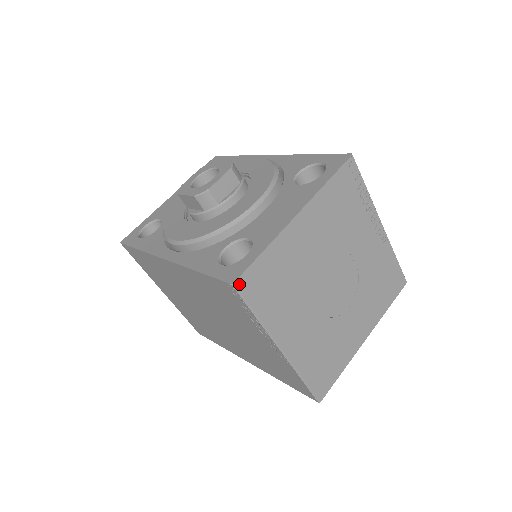
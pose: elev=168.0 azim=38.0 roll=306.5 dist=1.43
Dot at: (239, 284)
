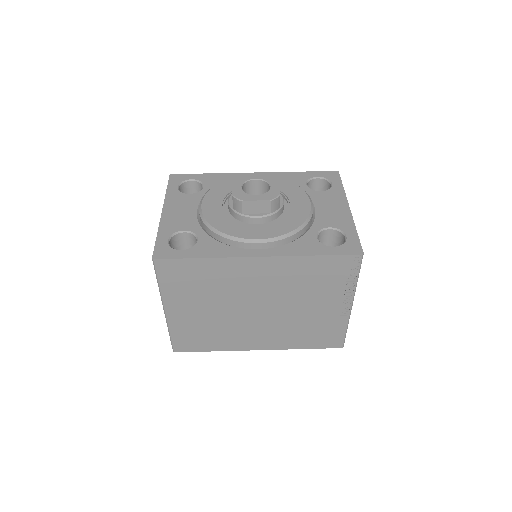
Dot at: (362, 254)
